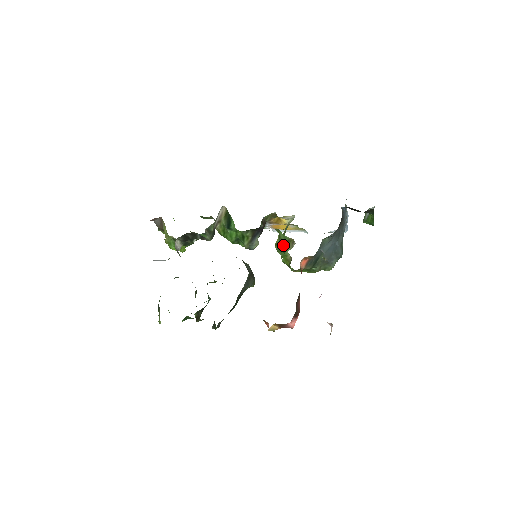
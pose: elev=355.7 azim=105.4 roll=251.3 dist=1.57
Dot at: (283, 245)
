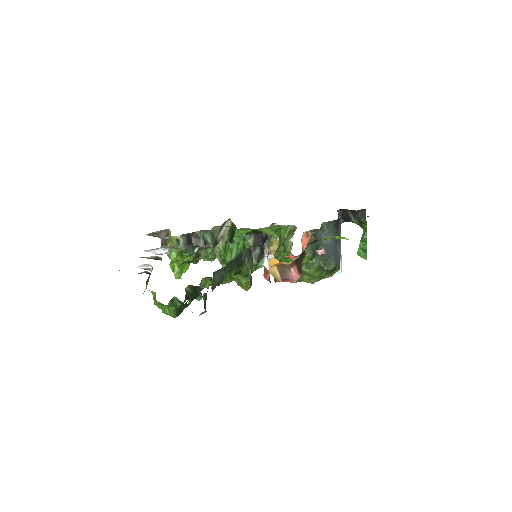
Dot at: (284, 239)
